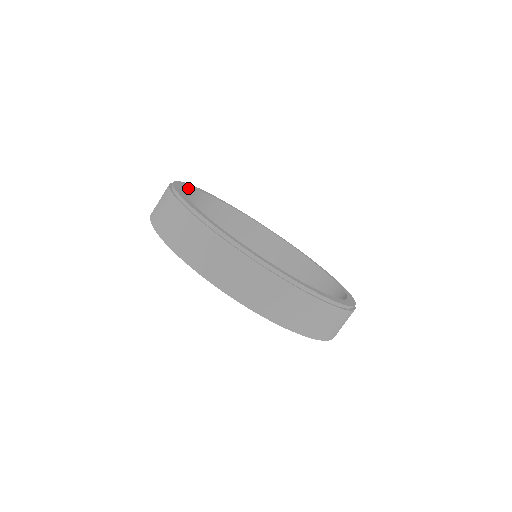
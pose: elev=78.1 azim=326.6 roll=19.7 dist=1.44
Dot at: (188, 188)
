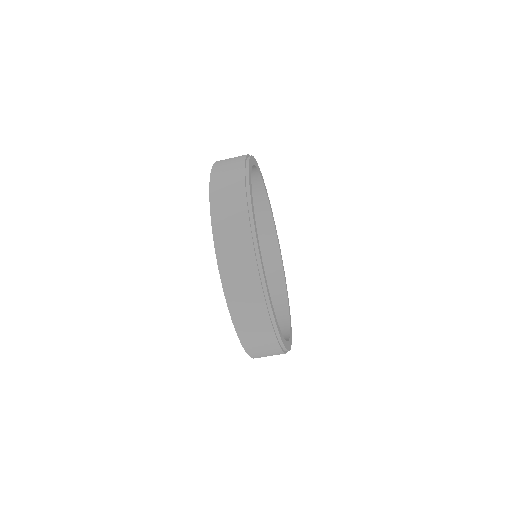
Dot at: occluded
